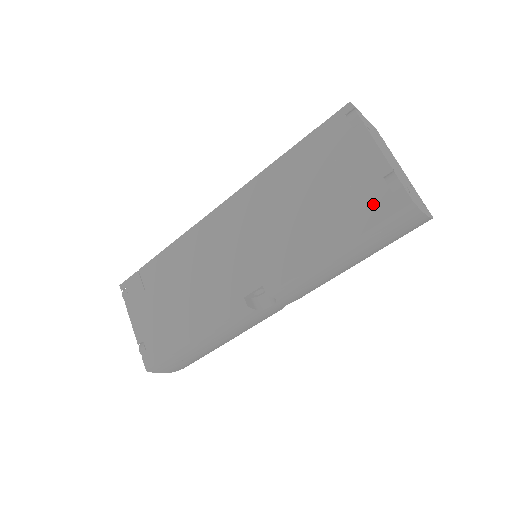
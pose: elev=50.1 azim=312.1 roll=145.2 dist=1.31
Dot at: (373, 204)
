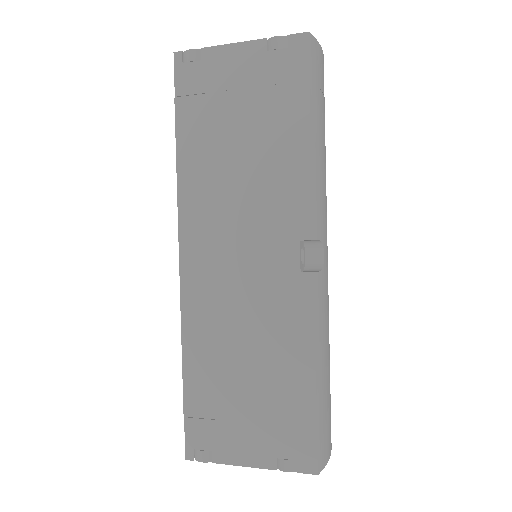
Dot at: (287, 72)
